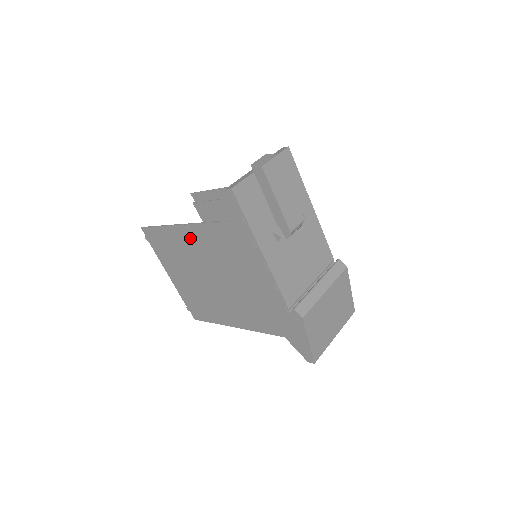
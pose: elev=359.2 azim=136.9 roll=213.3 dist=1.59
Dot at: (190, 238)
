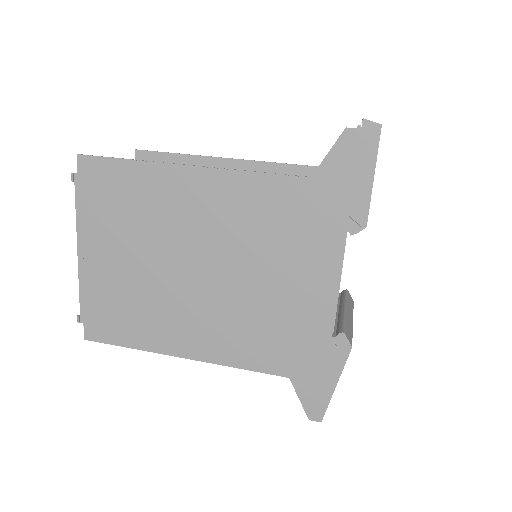
Dot at: (198, 192)
